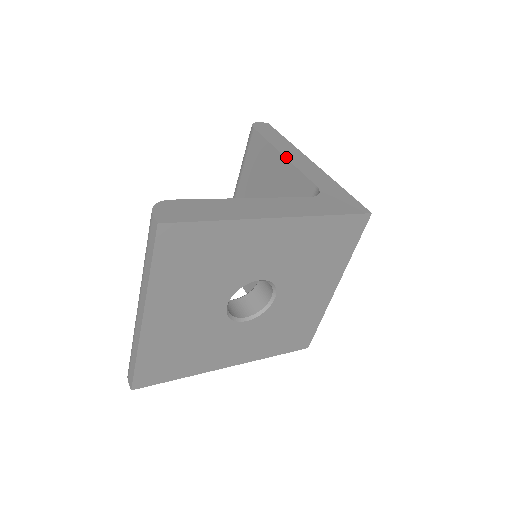
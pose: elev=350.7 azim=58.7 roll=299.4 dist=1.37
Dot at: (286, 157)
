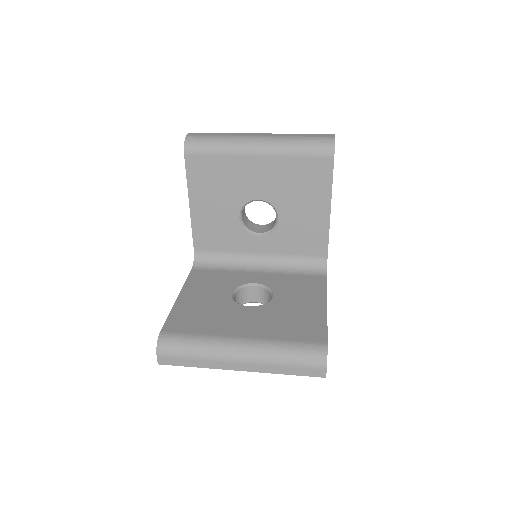
Dot at: occluded
